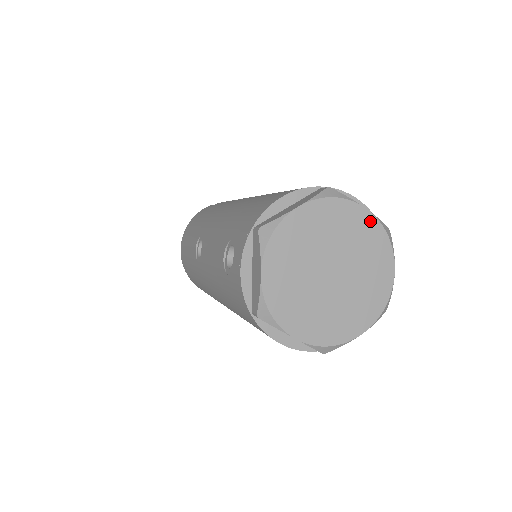
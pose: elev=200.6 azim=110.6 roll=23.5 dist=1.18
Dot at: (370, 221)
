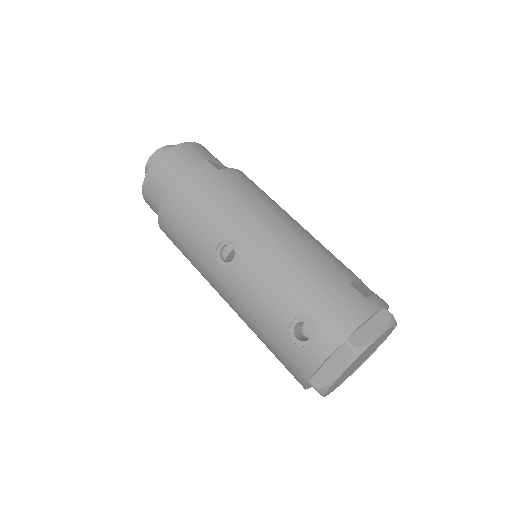
Dot at: (392, 330)
